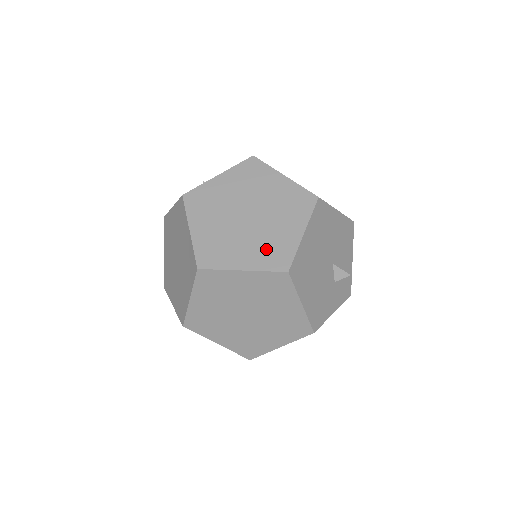
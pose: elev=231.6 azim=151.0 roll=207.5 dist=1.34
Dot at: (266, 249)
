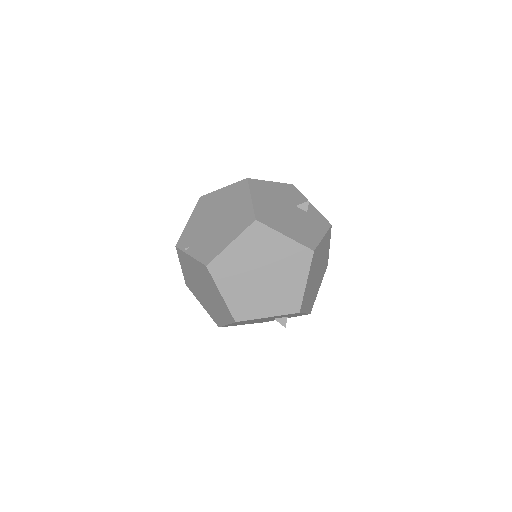
Dot at: (211, 311)
